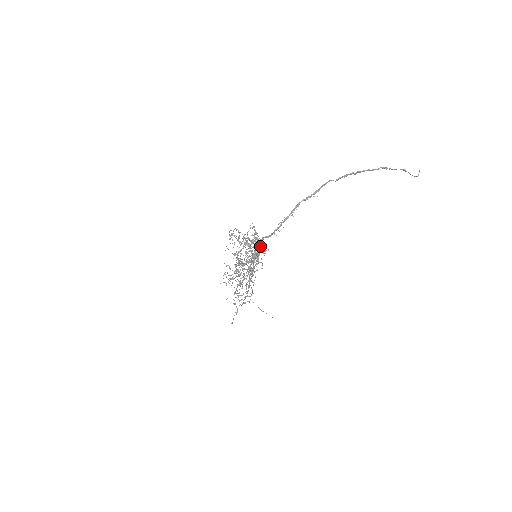
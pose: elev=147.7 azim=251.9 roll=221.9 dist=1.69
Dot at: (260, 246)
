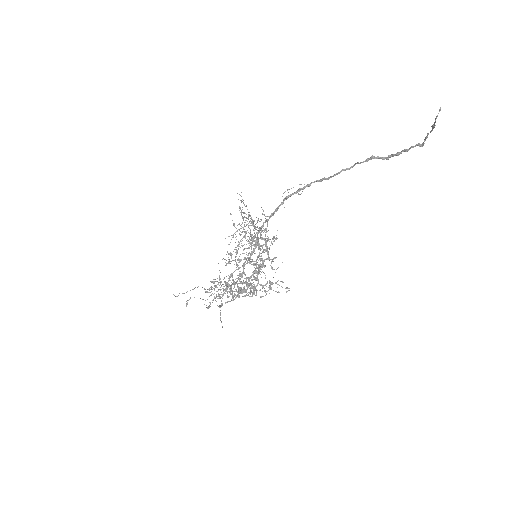
Dot at: (273, 259)
